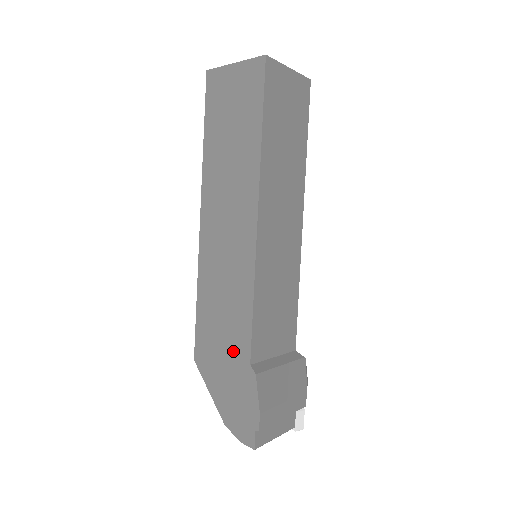
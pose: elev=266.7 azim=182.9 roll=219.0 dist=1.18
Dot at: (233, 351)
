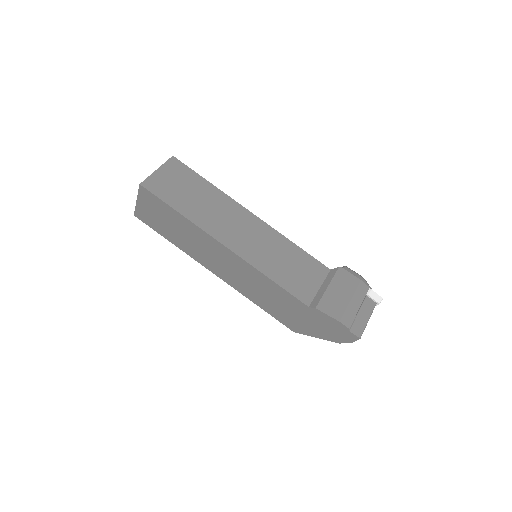
Dot at: (297, 310)
